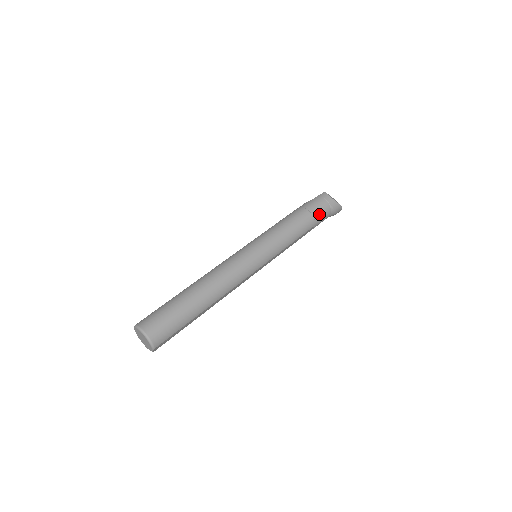
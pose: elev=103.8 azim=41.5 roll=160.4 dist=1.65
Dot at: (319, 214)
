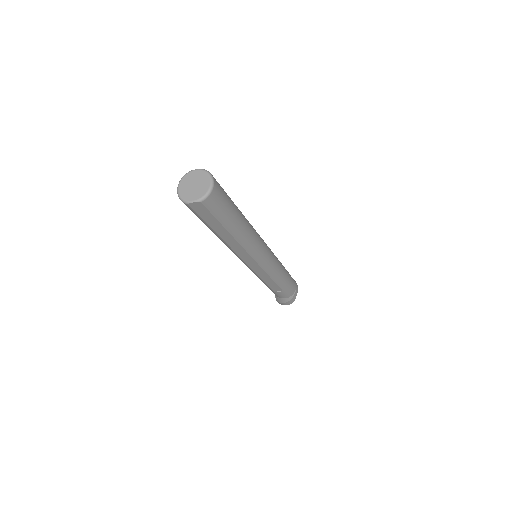
Dot at: (290, 287)
